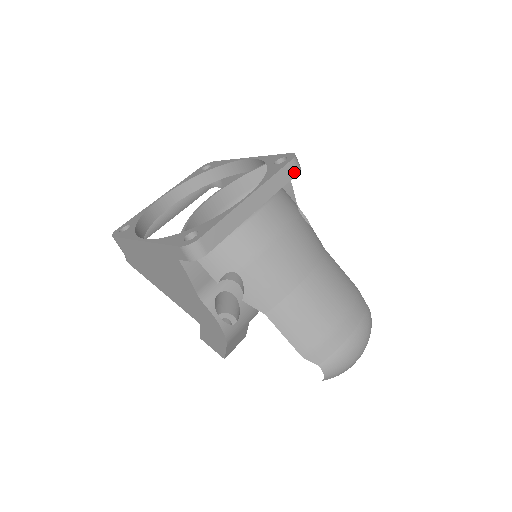
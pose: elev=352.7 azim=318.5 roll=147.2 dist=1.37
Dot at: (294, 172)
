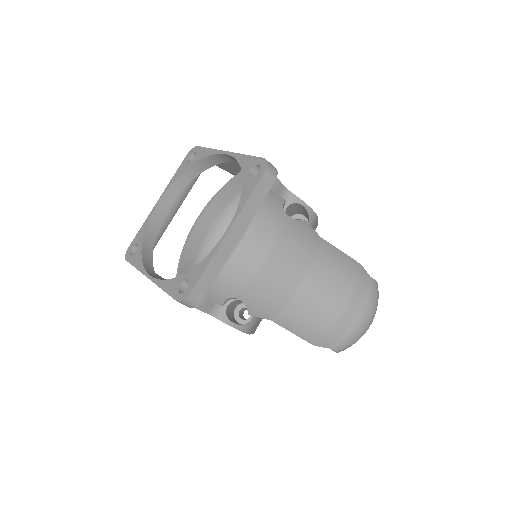
Dot at: (270, 183)
